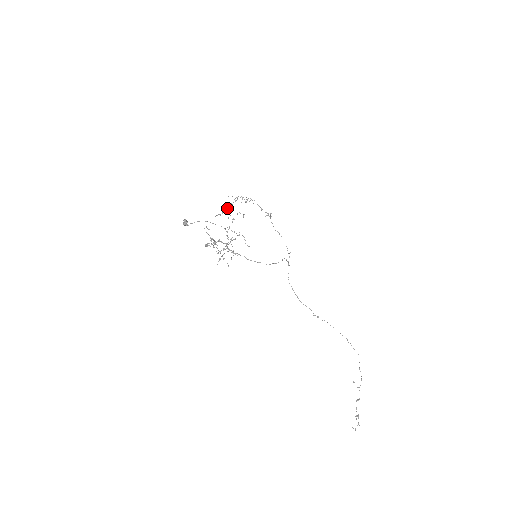
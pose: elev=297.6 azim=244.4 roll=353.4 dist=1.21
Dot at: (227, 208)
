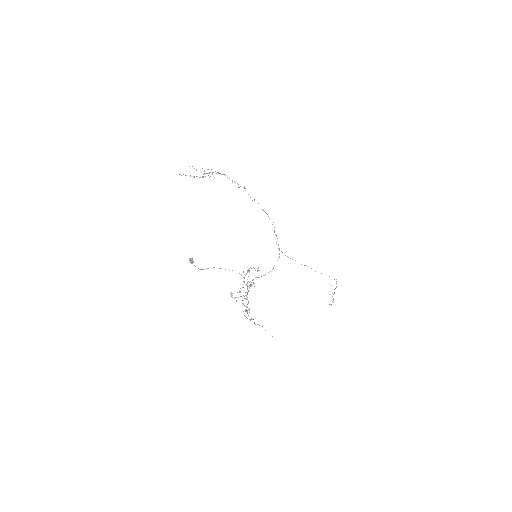
Dot at: occluded
